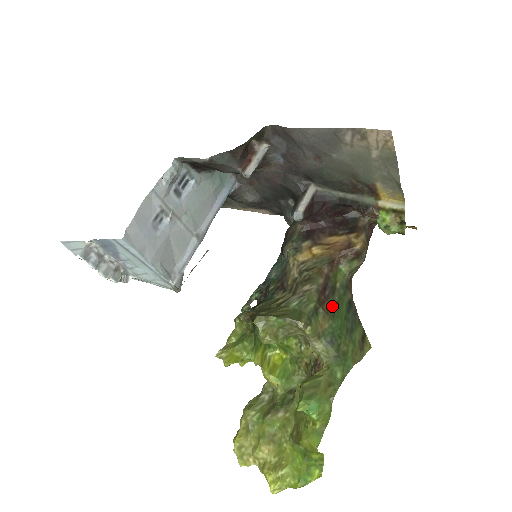
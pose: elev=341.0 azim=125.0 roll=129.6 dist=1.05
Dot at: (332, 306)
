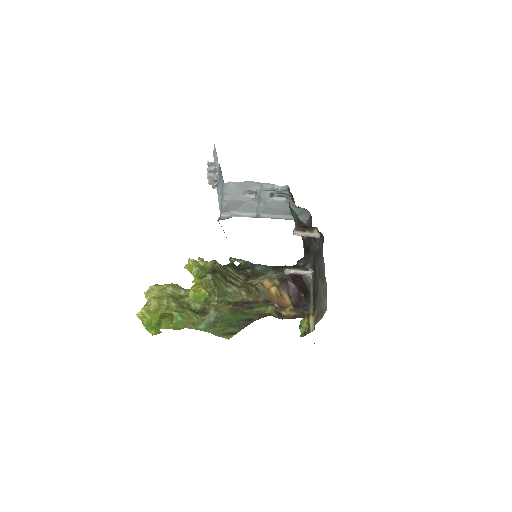
Dot at: (239, 311)
